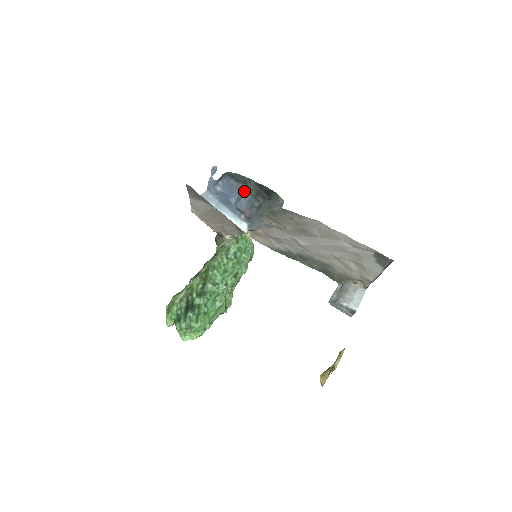
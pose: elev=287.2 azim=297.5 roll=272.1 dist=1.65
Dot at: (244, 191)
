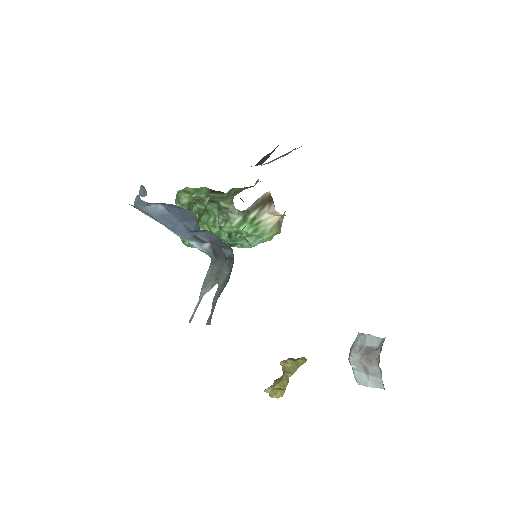
Dot at: (207, 230)
